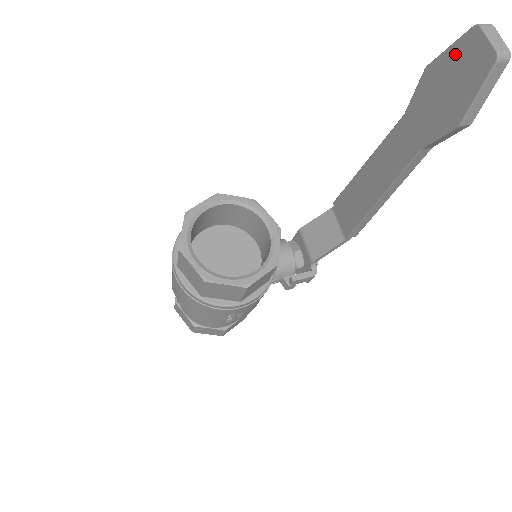
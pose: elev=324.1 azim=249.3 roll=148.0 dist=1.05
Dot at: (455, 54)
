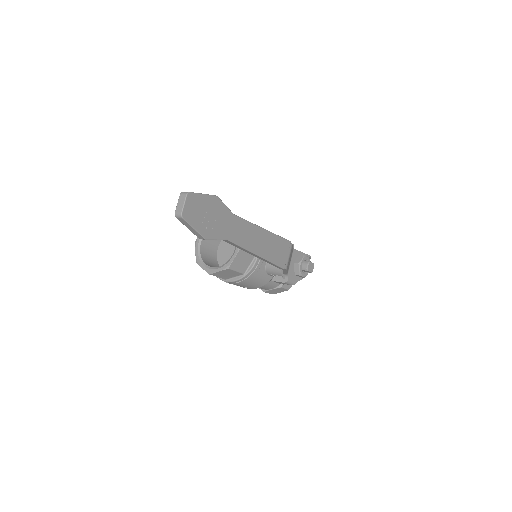
Dot at: occluded
